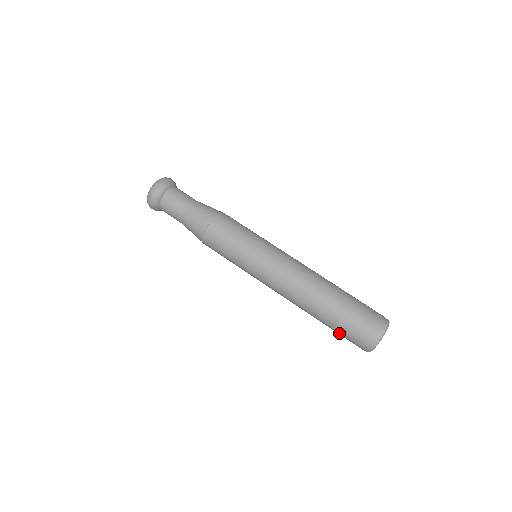
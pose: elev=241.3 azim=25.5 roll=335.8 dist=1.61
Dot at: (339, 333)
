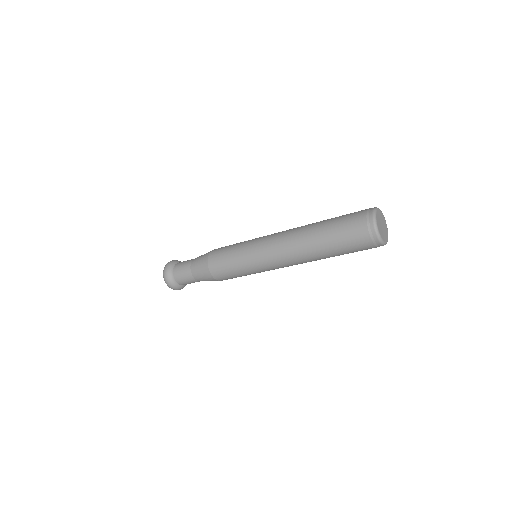
Dot at: occluded
